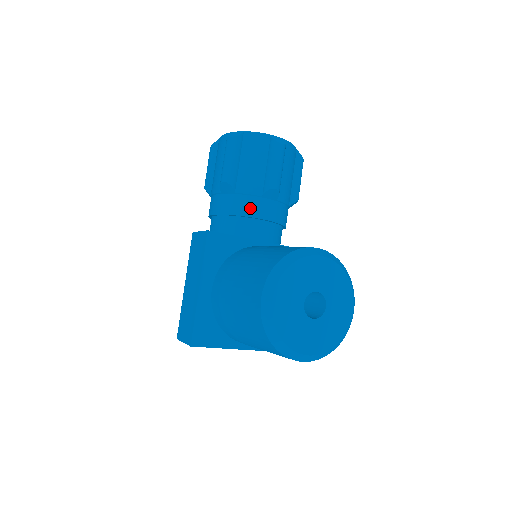
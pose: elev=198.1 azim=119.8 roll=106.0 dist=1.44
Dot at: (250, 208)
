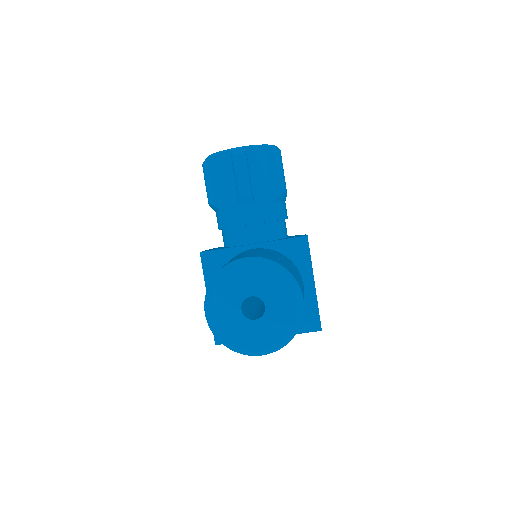
Dot at: (233, 219)
